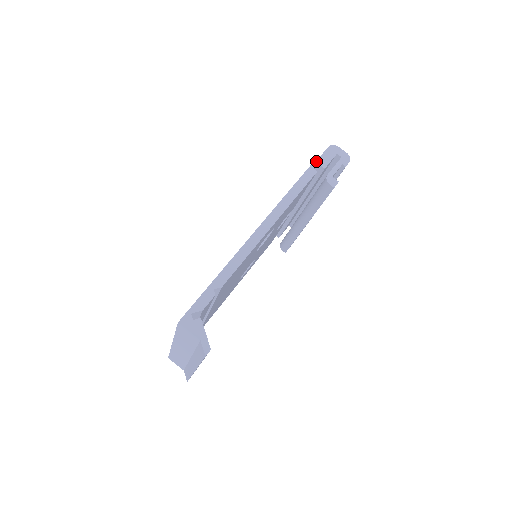
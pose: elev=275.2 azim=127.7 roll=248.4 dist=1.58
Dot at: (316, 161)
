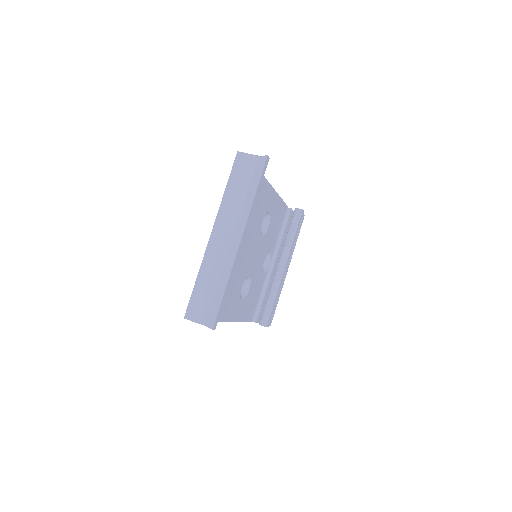
Dot at: occluded
